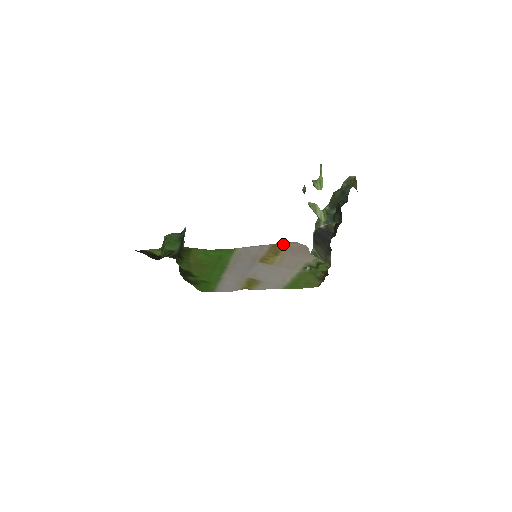
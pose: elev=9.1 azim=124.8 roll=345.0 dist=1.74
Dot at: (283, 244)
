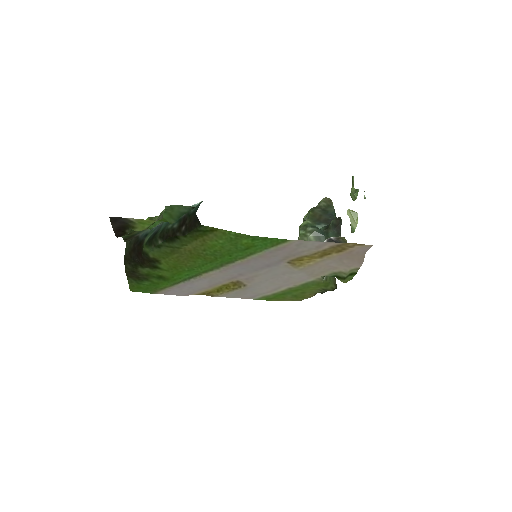
Dot at: (351, 245)
